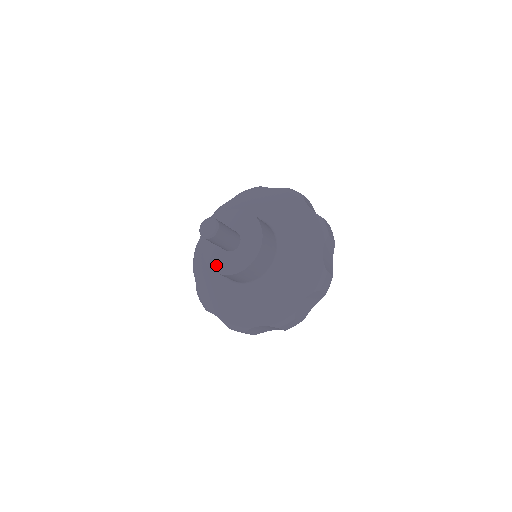
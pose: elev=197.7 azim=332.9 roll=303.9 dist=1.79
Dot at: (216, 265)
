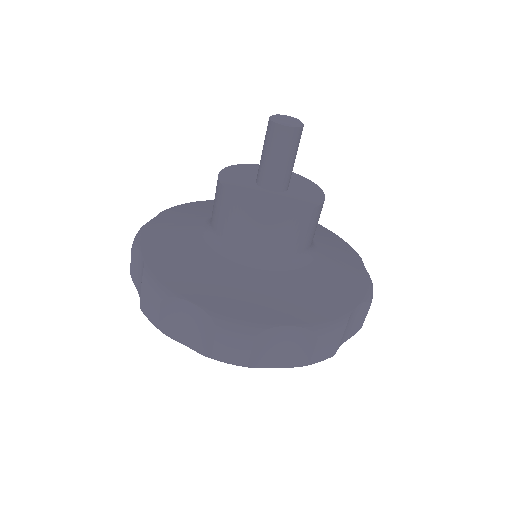
Dot at: (231, 183)
